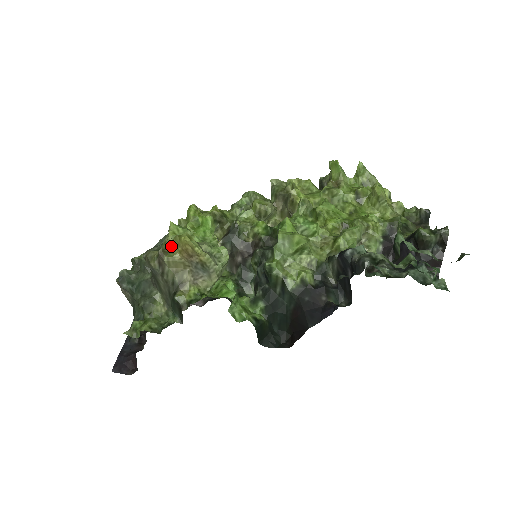
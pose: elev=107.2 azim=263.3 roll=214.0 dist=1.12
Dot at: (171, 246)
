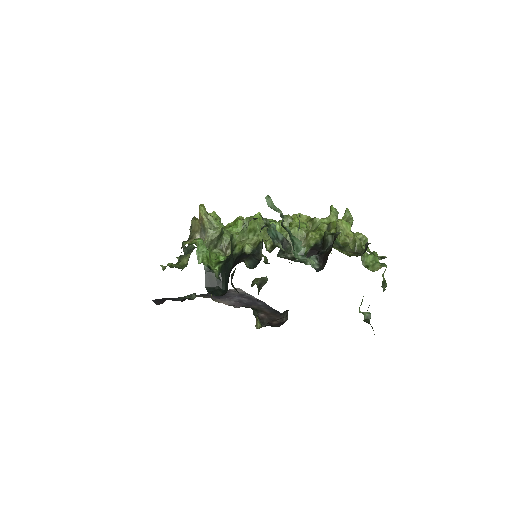
Dot at: occluded
